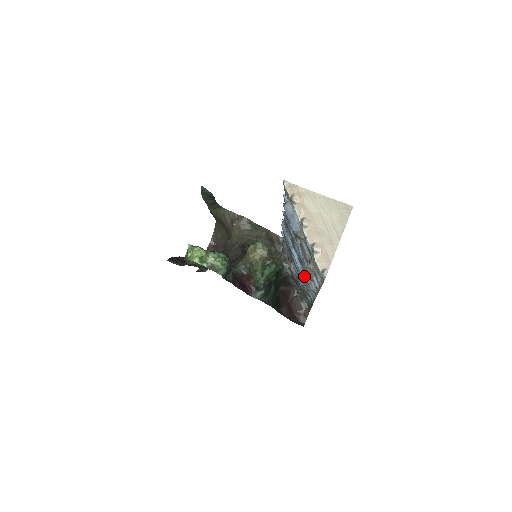
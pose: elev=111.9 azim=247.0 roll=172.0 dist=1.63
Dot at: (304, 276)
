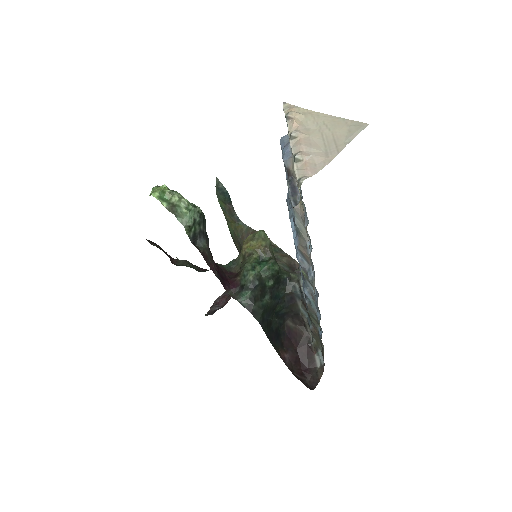
Dot at: (301, 256)
